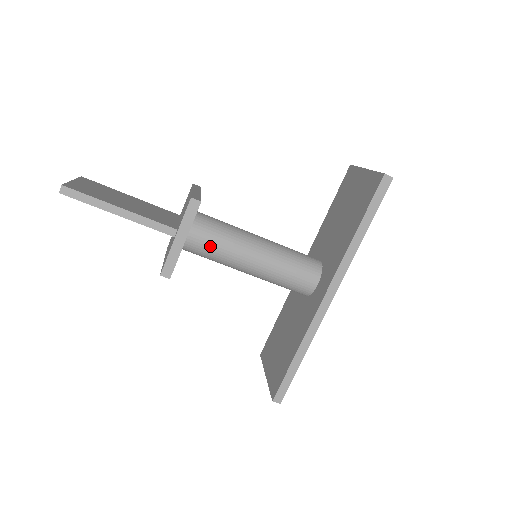
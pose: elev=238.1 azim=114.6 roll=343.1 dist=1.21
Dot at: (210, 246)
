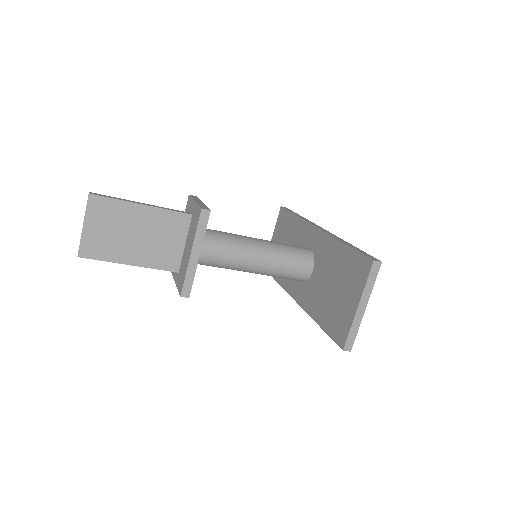
Dot at: occluded
